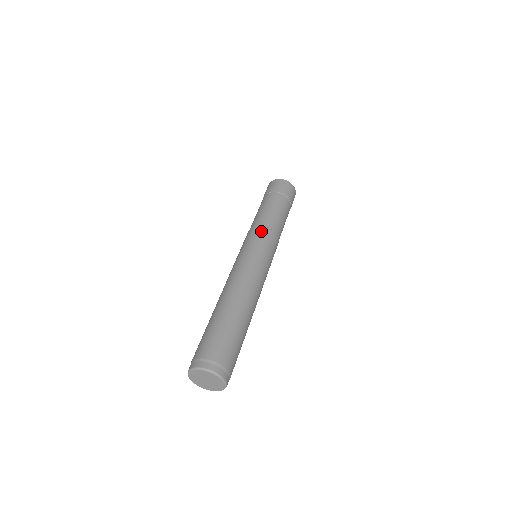
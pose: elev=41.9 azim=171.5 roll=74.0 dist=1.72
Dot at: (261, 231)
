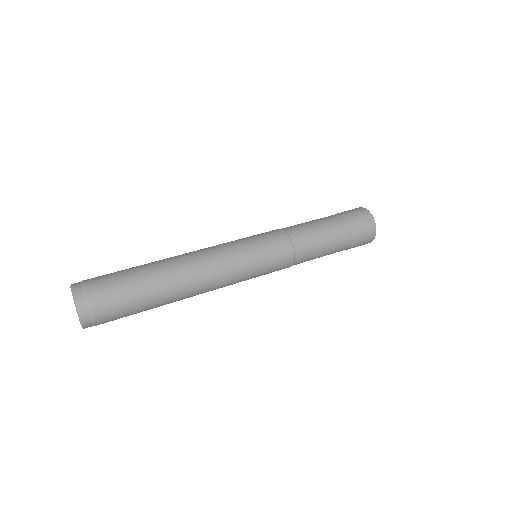
Dot at: (273, 230)
